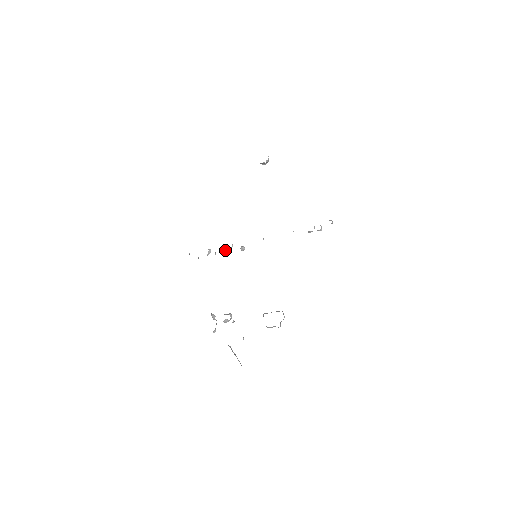
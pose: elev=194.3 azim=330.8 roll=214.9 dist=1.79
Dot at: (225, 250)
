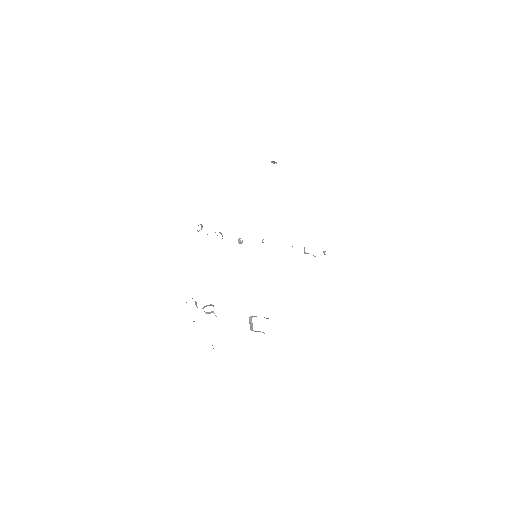
Dot at: (222, 235)
